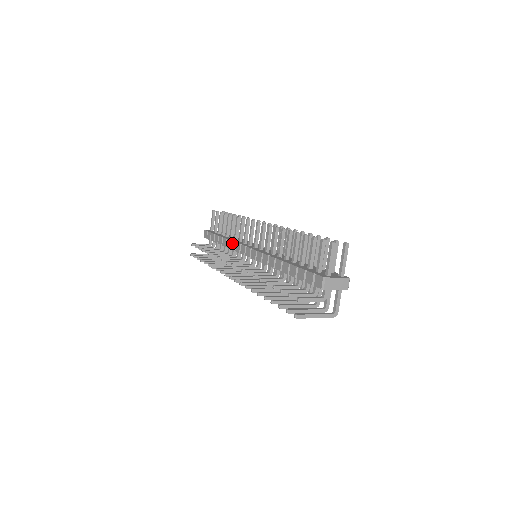
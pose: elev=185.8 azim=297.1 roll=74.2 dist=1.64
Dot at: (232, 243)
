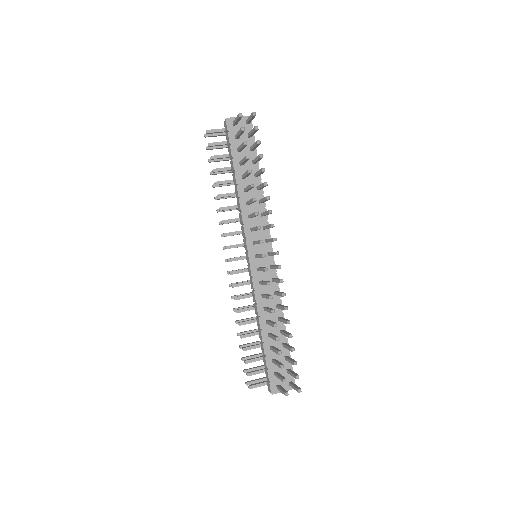
Dot at: (240, 215)
